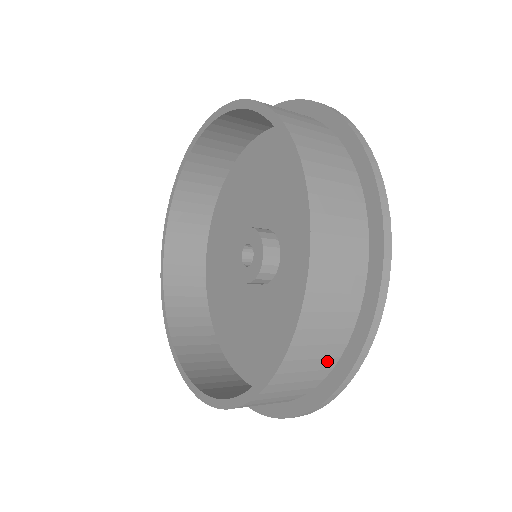
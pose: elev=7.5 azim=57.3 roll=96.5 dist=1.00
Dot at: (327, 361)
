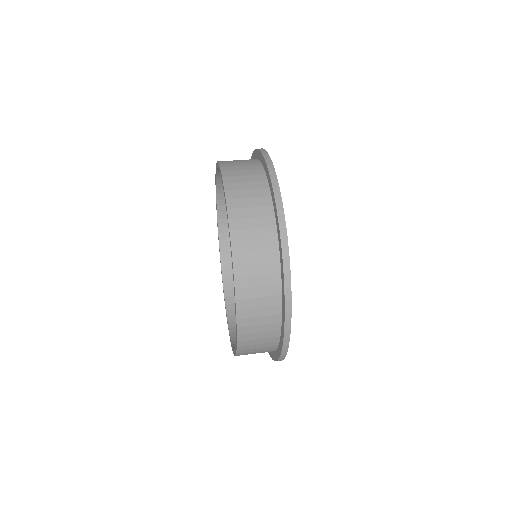
Dot at: occluded
